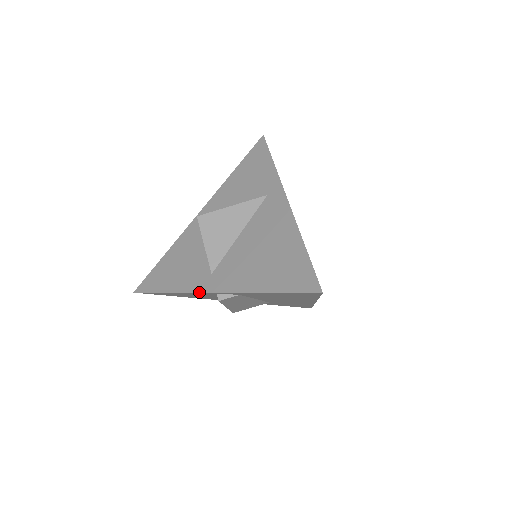
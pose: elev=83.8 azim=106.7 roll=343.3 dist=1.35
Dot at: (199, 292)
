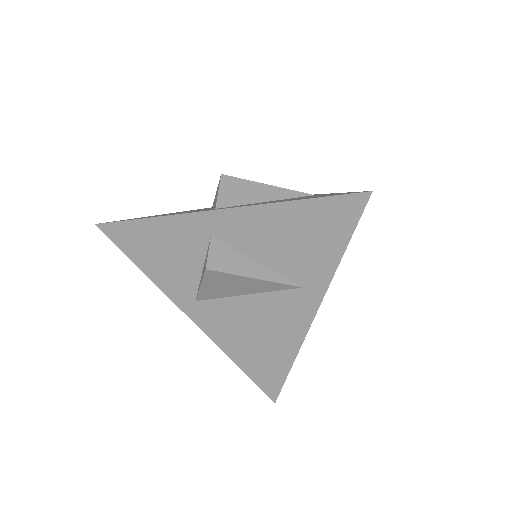
Dot at: (175, 304)
